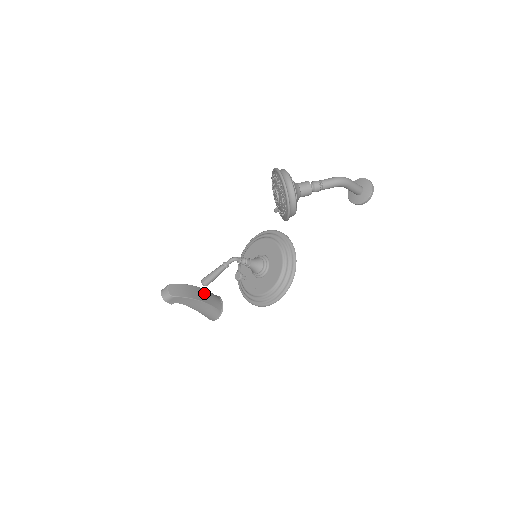
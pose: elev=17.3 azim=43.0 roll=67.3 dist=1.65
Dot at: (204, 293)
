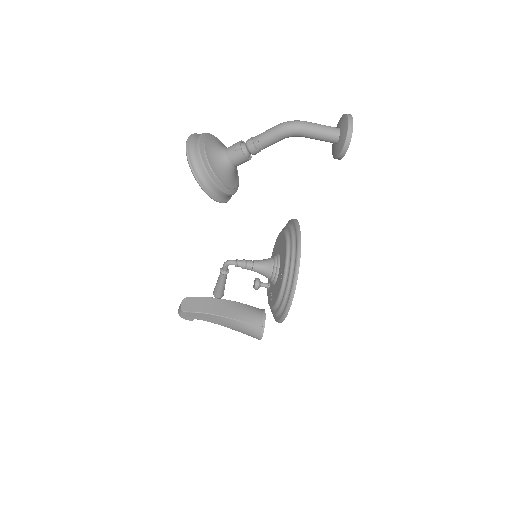
Dot at: (233, 307)
